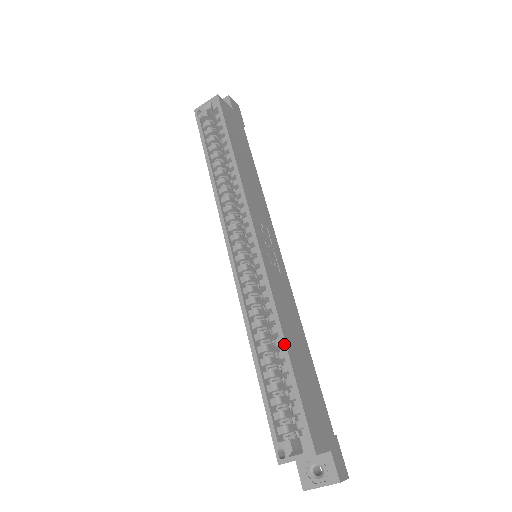
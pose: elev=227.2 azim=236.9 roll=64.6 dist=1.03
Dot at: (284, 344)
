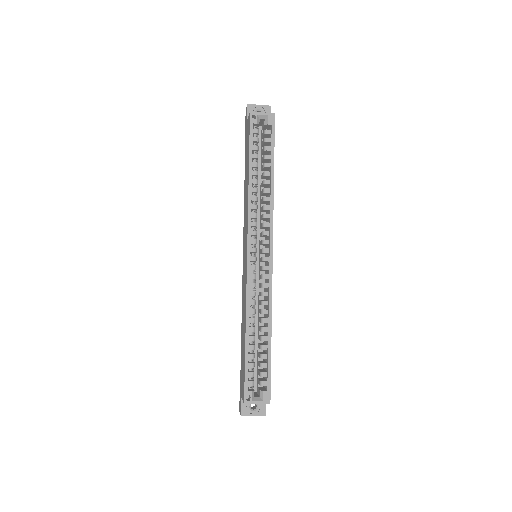
Dot at: (270, 333)
